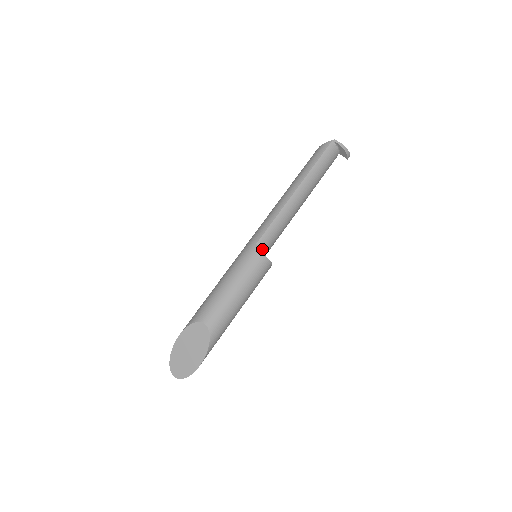
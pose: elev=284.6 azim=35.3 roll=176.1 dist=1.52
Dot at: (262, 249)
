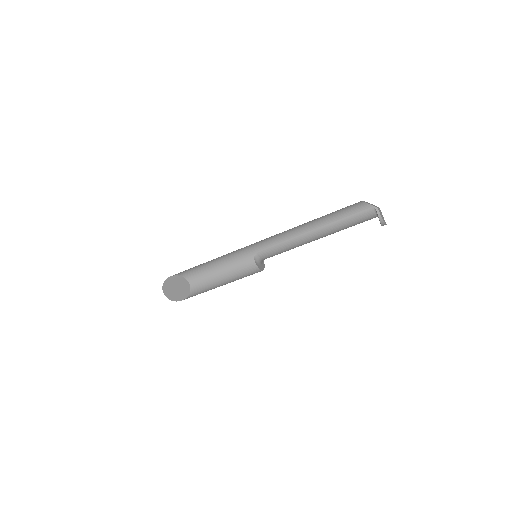
Dot at: (260, 258)
